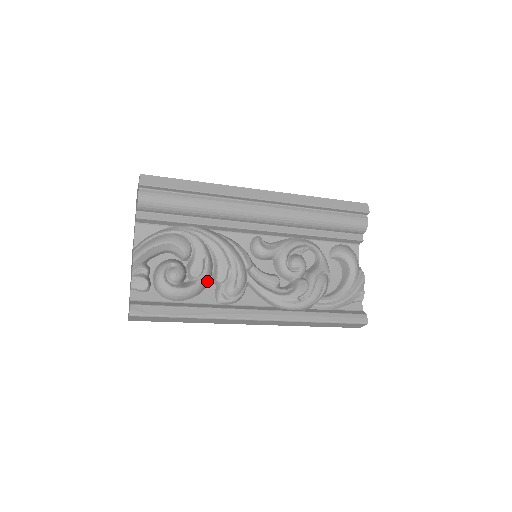
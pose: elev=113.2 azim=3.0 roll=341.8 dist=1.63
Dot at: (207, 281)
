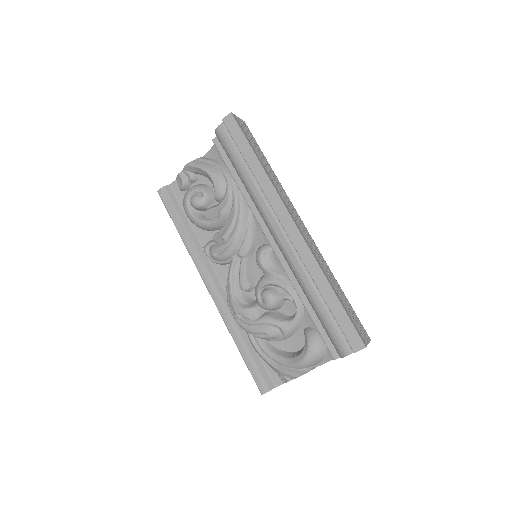
Dot at: (211, 228)
